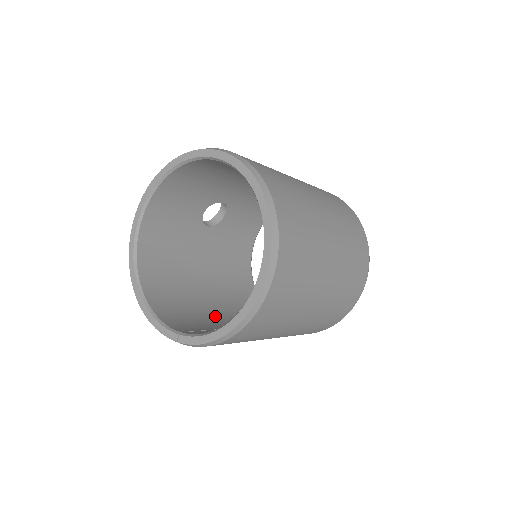
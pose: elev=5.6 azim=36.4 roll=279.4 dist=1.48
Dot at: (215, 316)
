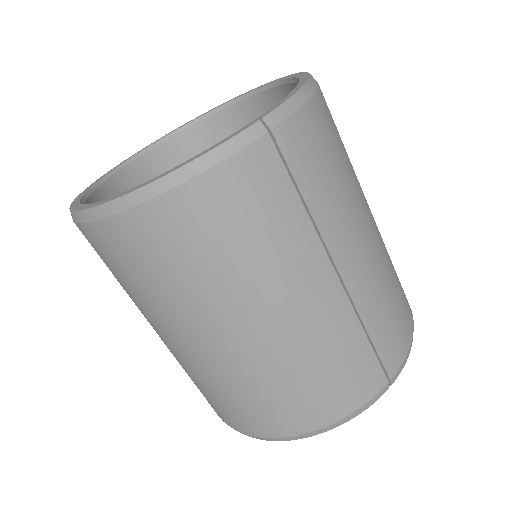
Dot at: occluded
